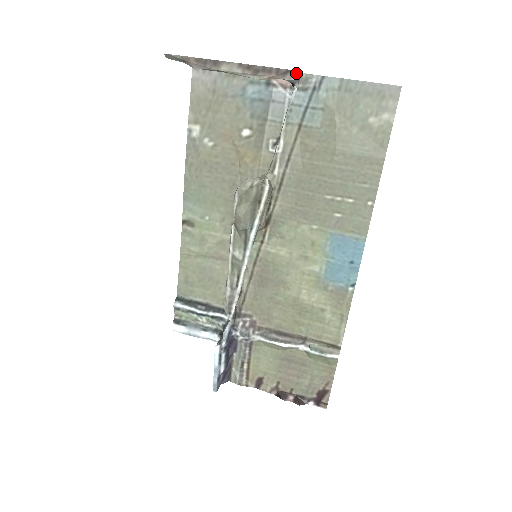
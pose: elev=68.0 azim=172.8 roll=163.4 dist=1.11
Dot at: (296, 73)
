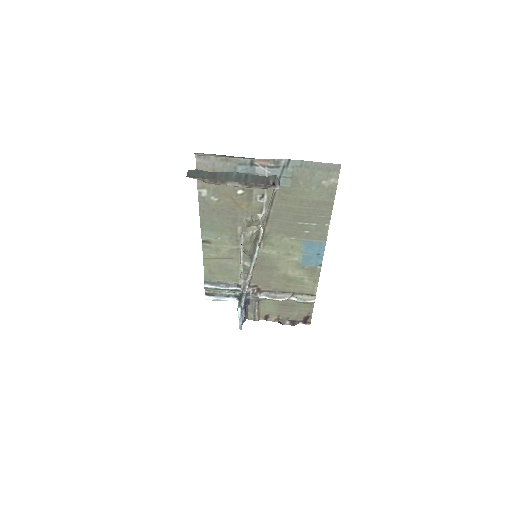
Dot at: (277, 186)
